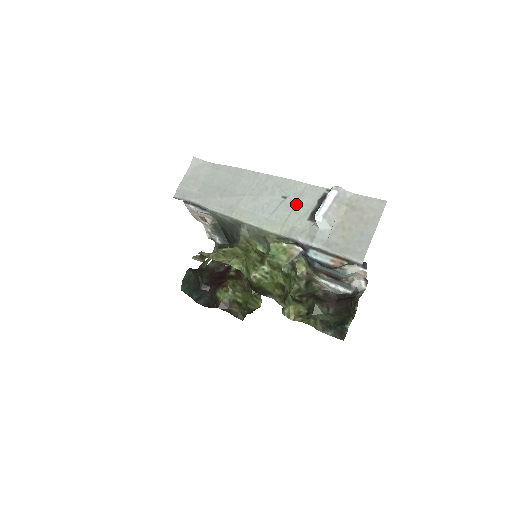
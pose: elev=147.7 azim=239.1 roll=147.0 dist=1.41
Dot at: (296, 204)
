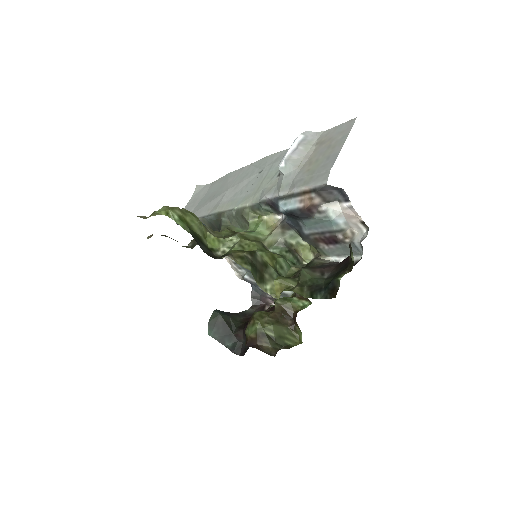
Dot at: (269, 170)
